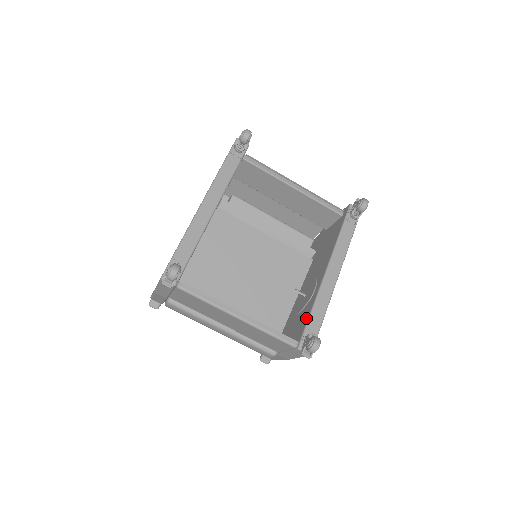
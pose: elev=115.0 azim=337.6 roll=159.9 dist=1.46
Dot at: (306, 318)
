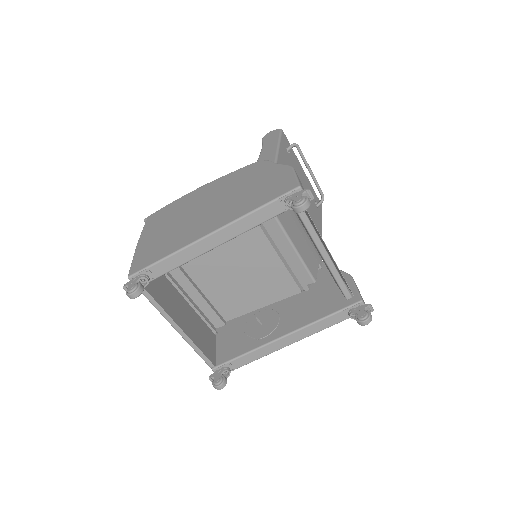
Dot at: (237, 353)
